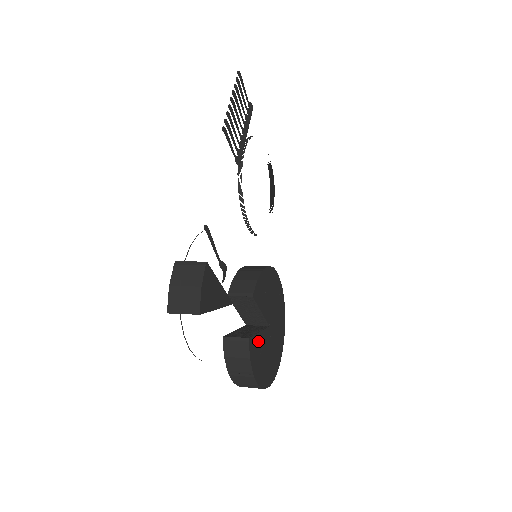
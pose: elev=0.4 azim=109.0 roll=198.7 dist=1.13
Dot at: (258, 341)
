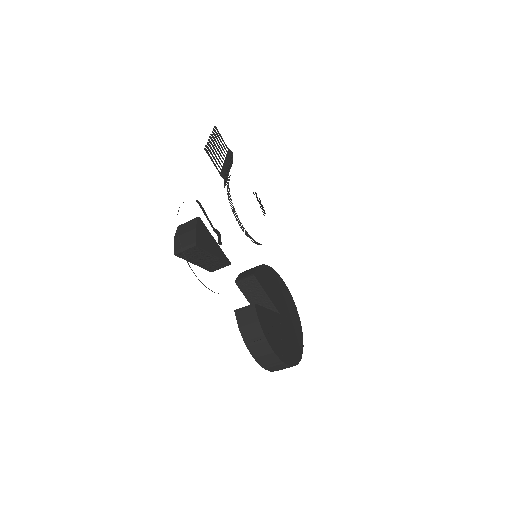
Dot at: (267, 315)
